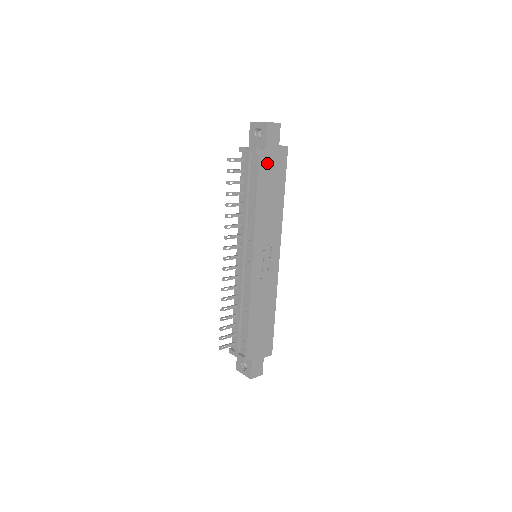
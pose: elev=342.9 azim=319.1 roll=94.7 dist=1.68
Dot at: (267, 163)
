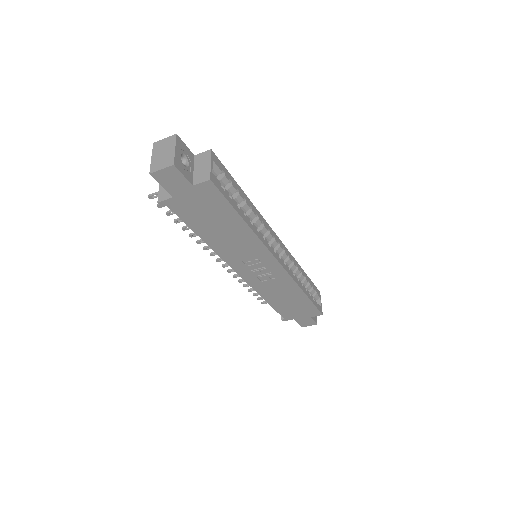
Dot at: (188, 207)
